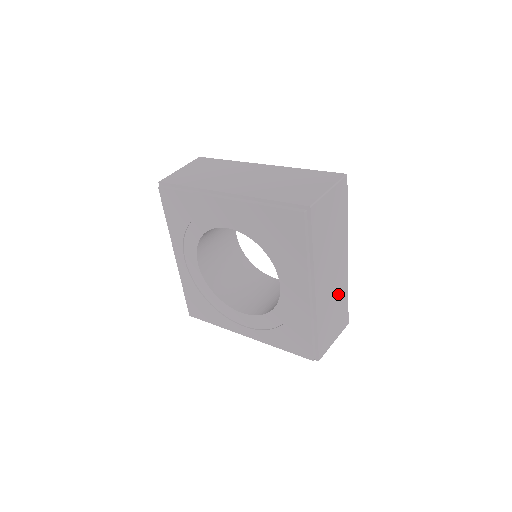
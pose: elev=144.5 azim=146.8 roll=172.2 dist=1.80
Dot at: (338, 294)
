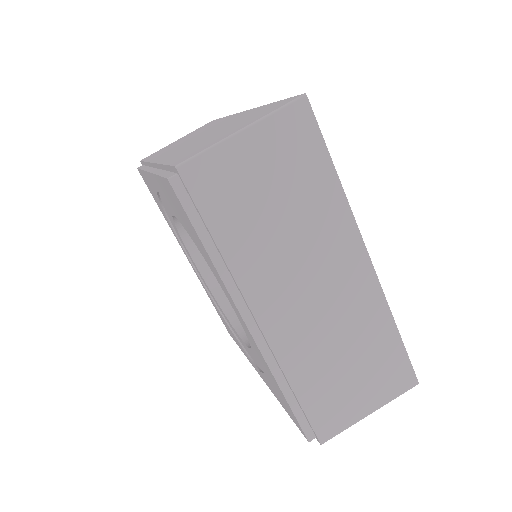
Dot at: (355, 328)
